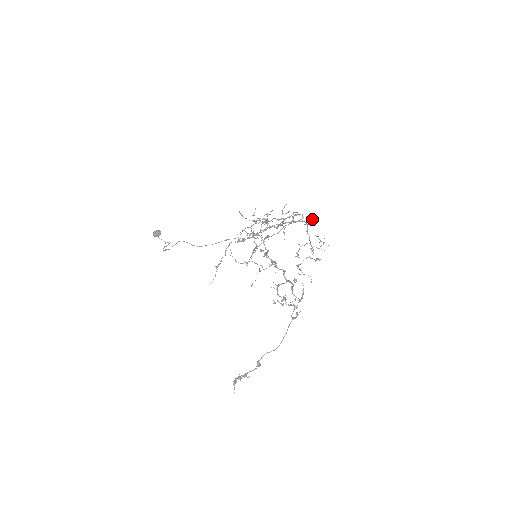
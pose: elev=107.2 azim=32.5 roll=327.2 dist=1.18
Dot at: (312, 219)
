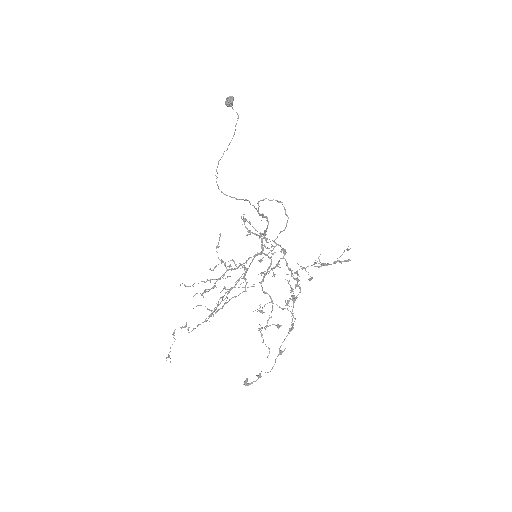
Dot at: (272, 268)
